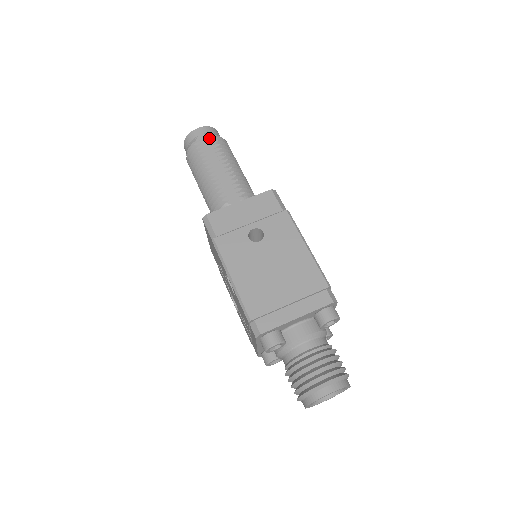
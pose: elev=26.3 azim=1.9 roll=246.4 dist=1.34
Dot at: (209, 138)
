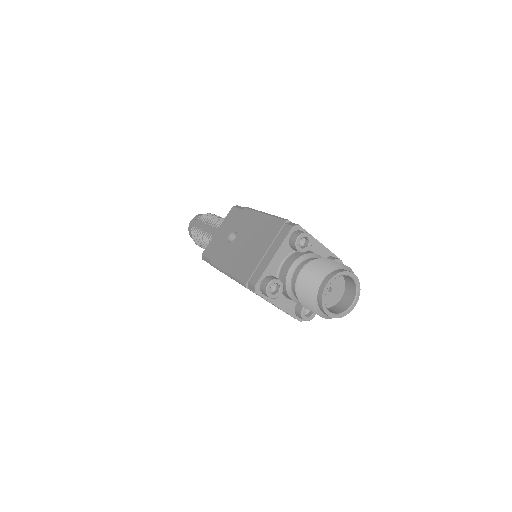
Dot at: (198, 220)
